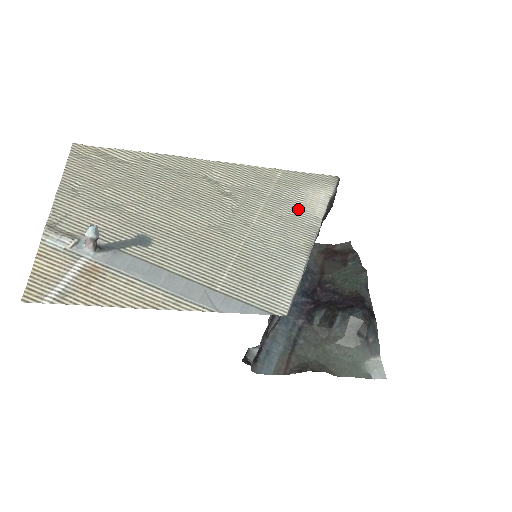
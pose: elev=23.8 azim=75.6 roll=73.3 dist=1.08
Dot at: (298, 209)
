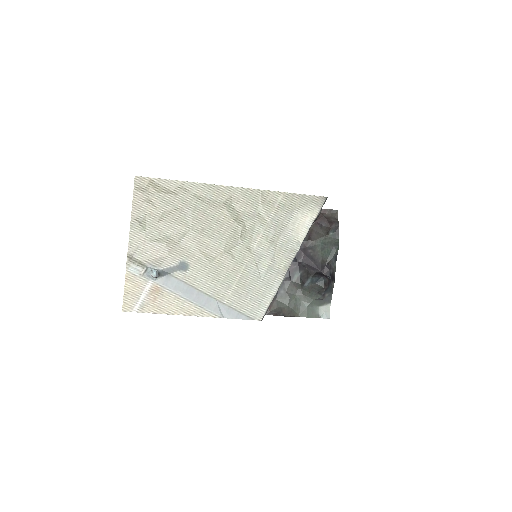
Dot at: (287, 234)
